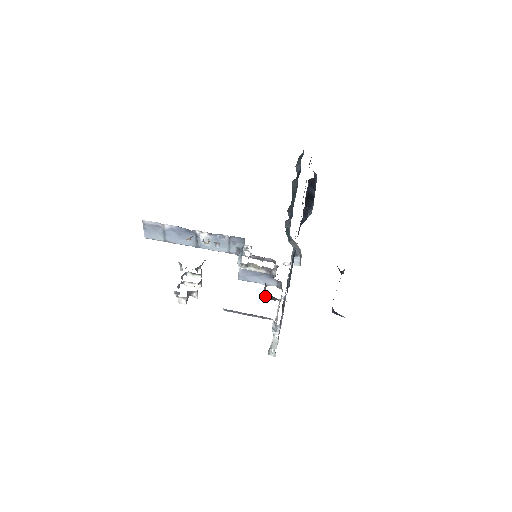
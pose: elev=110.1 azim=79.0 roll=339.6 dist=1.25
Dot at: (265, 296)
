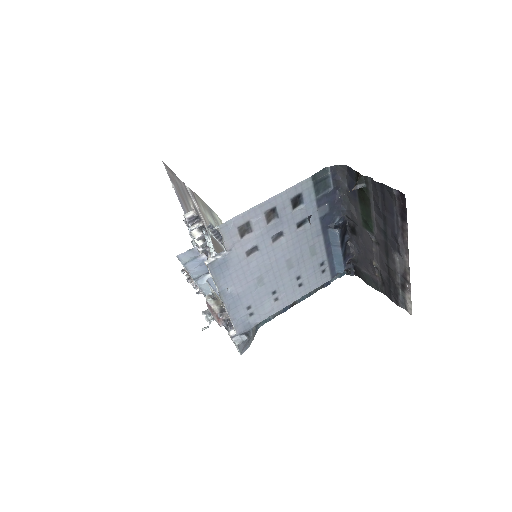
Dot at: occluded
